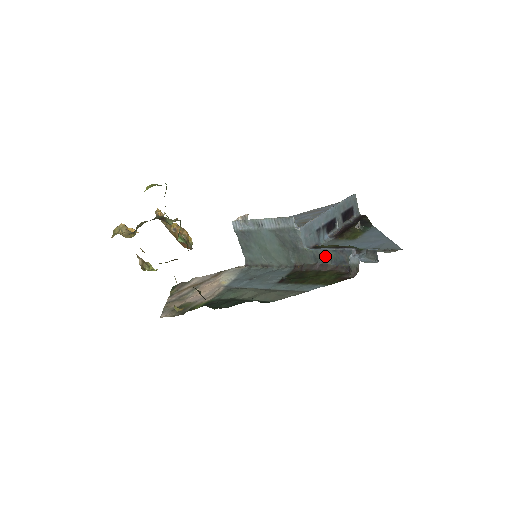
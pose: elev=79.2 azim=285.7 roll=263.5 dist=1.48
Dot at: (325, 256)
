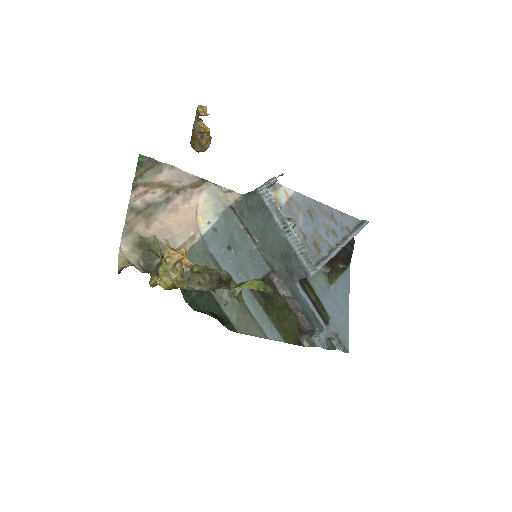
Dot at: (303, 303)
